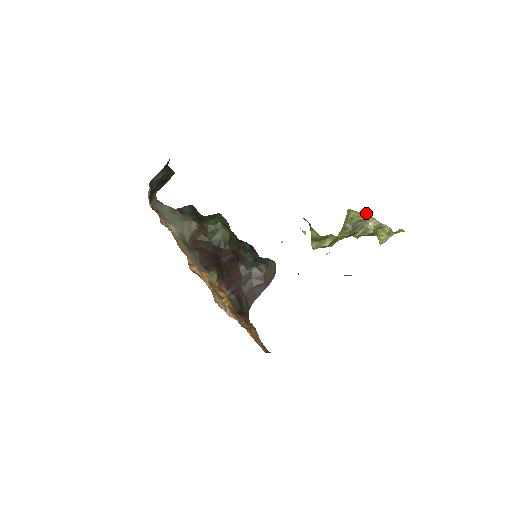
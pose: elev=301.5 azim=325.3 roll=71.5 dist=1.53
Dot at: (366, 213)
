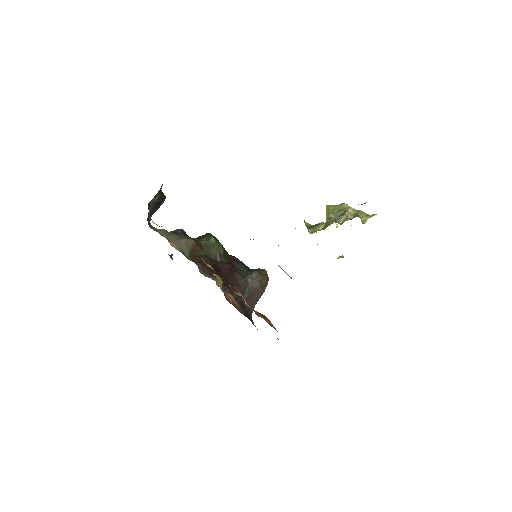
Dot at: (344, 204)
